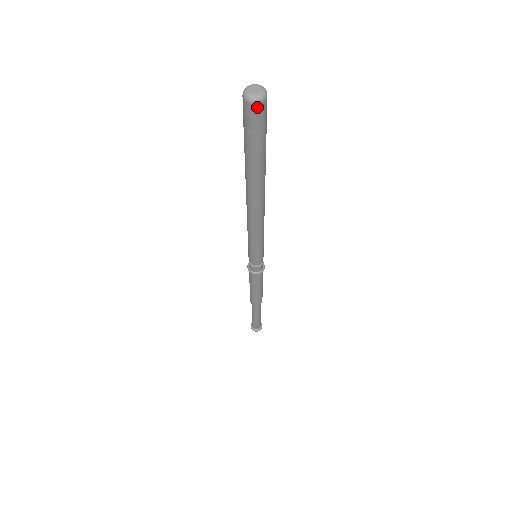
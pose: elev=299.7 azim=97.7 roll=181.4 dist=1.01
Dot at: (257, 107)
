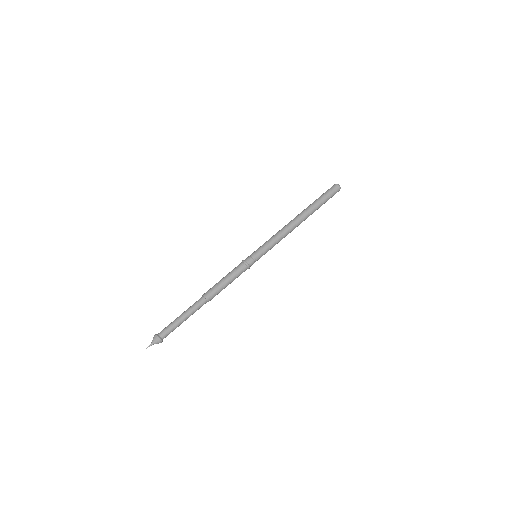
Dot at: (335, 185)
